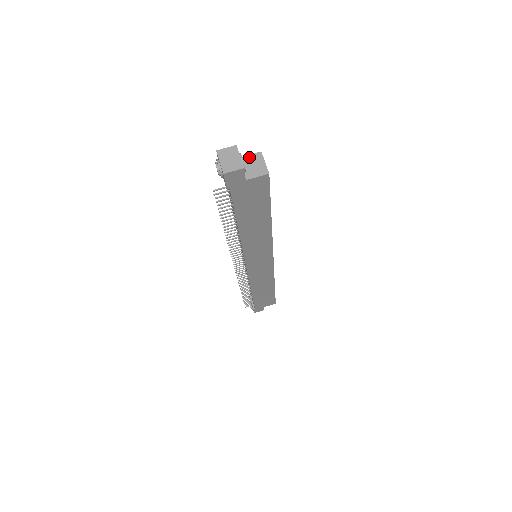
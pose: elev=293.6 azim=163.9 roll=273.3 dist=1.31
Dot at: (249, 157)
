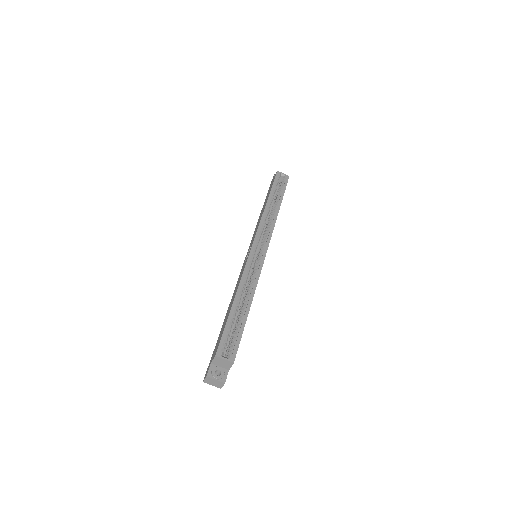
Dot at: (214, 361)
